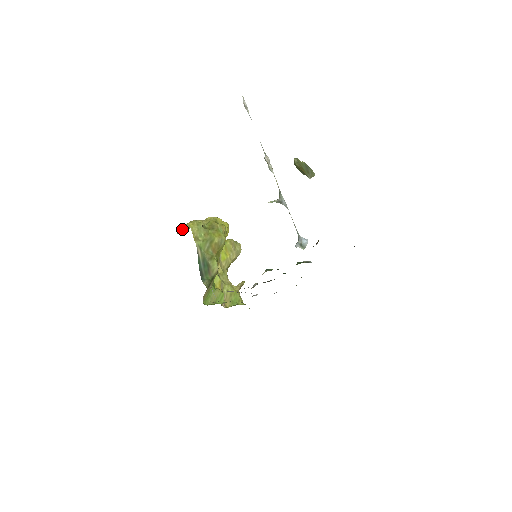
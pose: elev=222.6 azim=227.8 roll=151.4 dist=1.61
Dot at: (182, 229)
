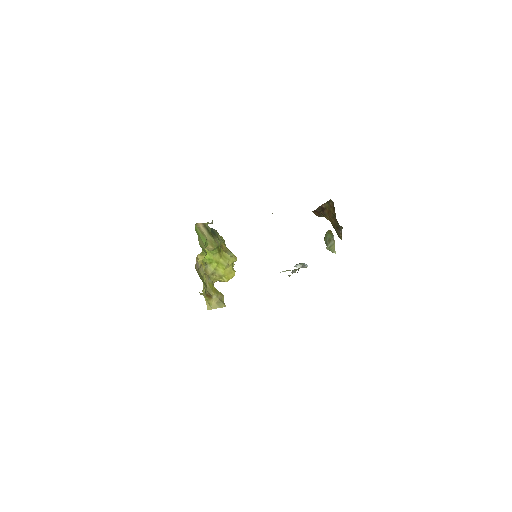
Dot at: occluded
